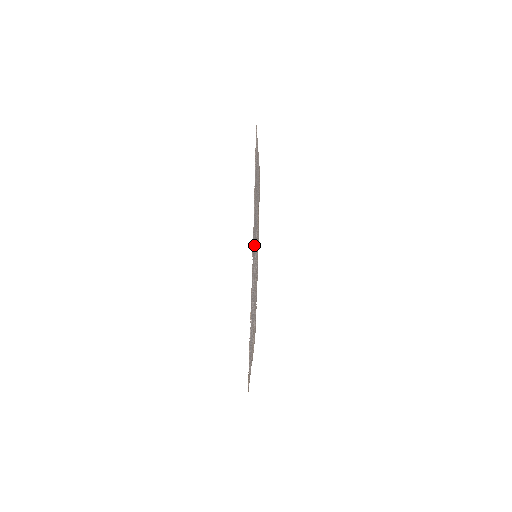
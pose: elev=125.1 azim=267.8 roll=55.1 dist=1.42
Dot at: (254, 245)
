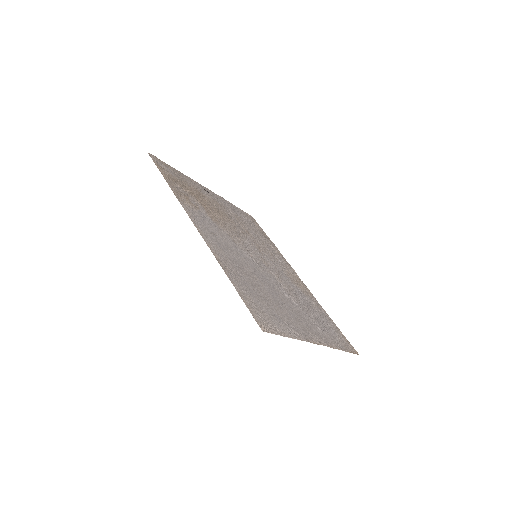
Dot at: (284, 301)
